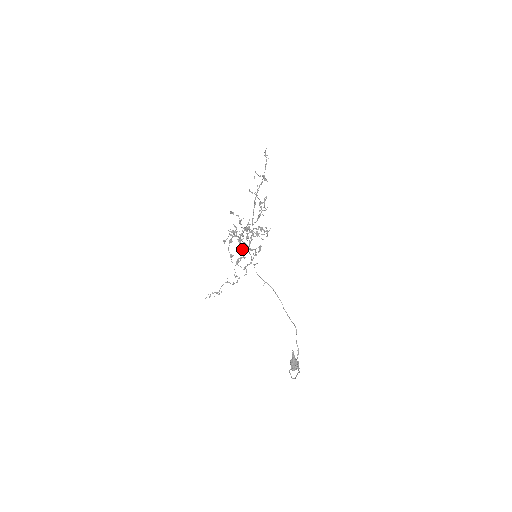
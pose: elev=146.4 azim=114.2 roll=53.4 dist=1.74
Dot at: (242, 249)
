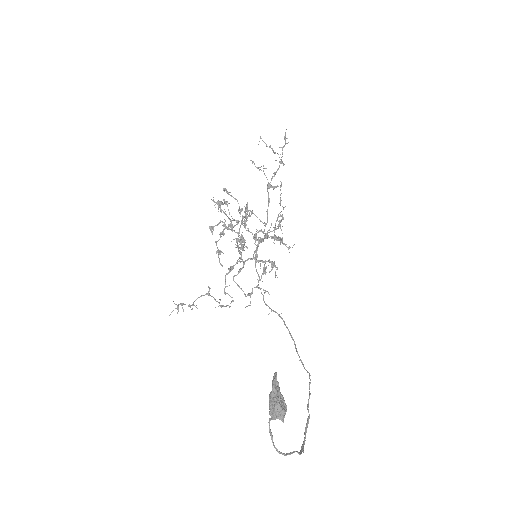
Dot at: (239, 250)
